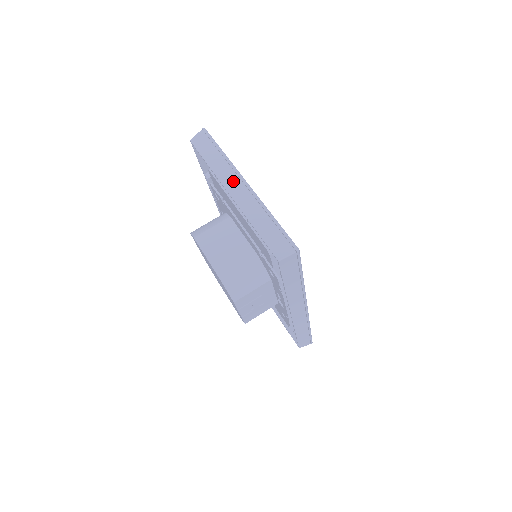
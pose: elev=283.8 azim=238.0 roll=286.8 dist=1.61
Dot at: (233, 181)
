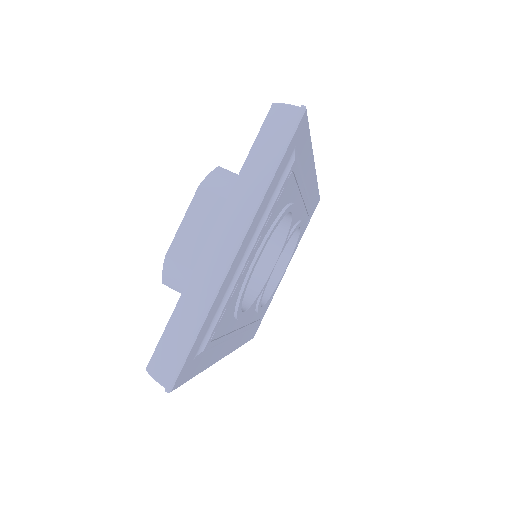
Dot at: (231, 227)
